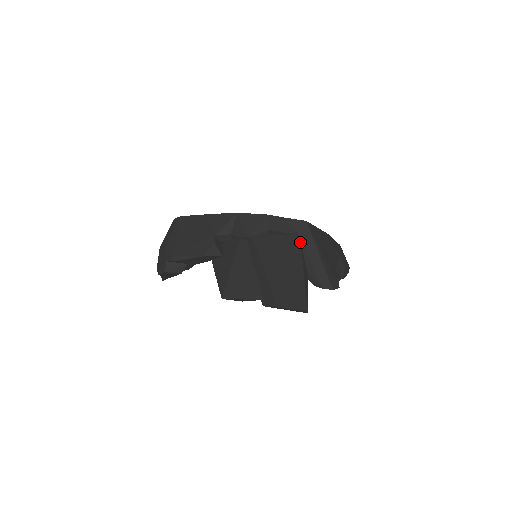
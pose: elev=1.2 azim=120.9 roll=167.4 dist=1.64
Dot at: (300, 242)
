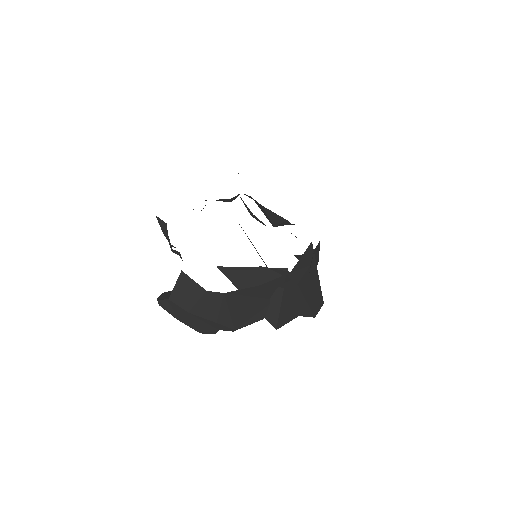
Dot at: occluded
